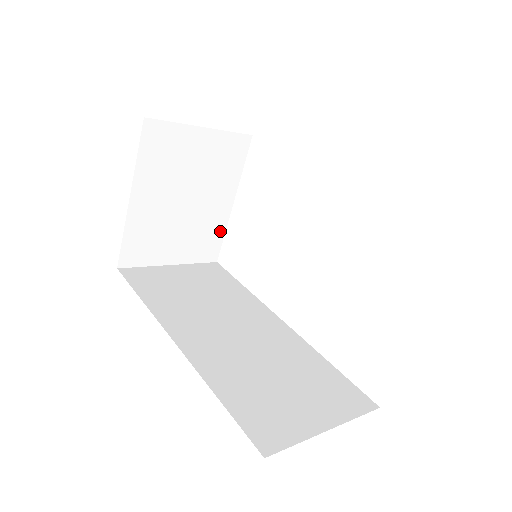
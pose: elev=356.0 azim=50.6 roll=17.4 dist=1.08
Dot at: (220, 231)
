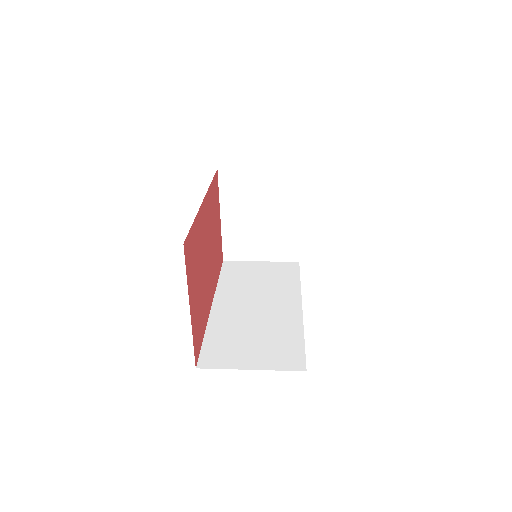
Dot at: (295, 239)
